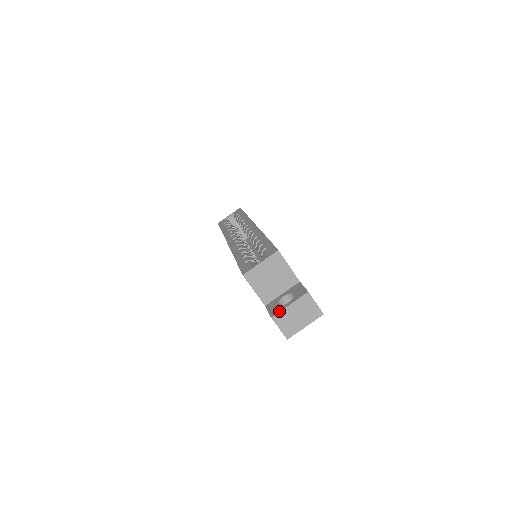
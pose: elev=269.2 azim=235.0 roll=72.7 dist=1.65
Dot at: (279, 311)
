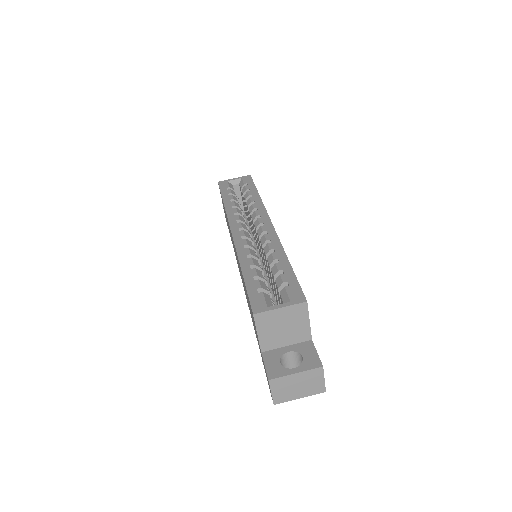
Dot at: (281, 376)
